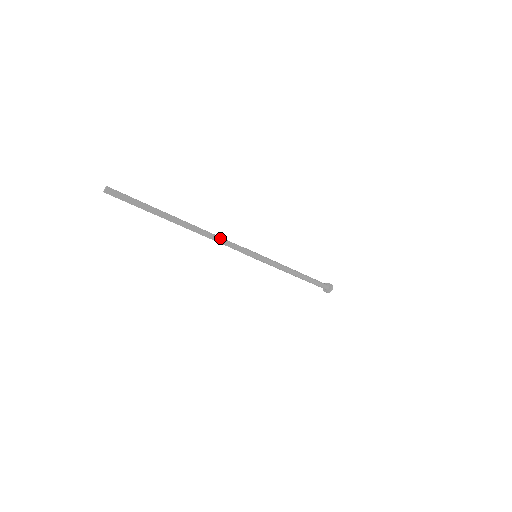
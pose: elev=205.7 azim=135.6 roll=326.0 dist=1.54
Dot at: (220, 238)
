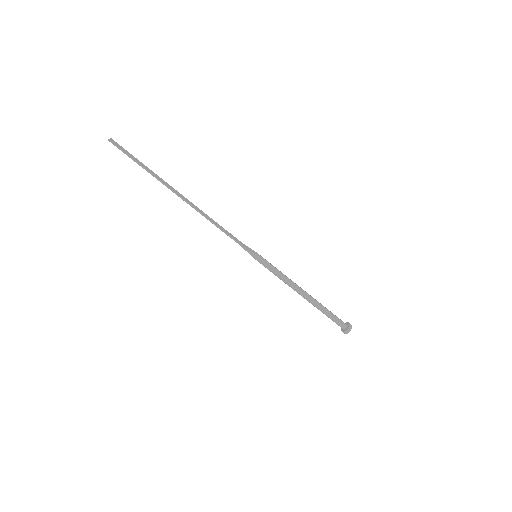
Dot at: (216, 222)
